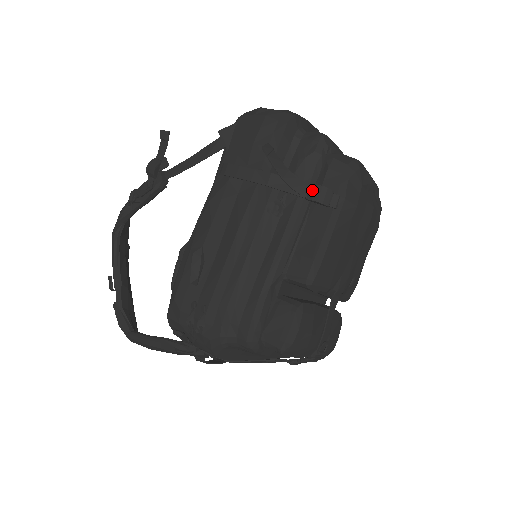
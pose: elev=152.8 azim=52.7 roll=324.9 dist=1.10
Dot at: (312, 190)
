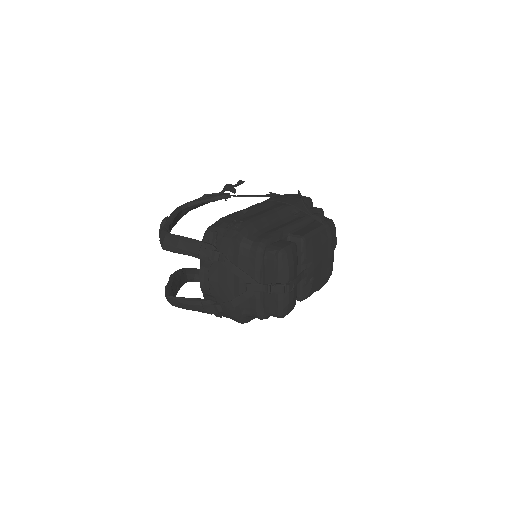
Dot at: (316, 213)
